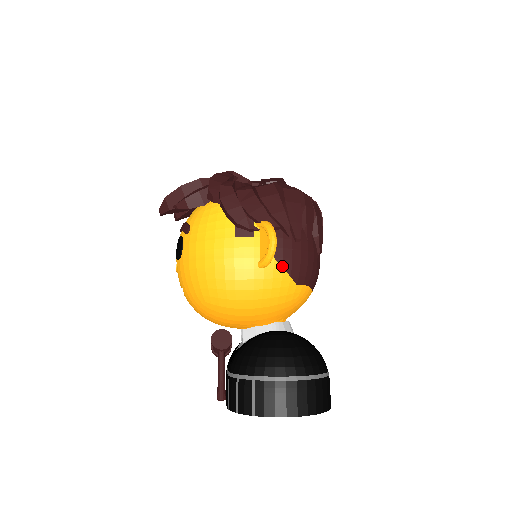
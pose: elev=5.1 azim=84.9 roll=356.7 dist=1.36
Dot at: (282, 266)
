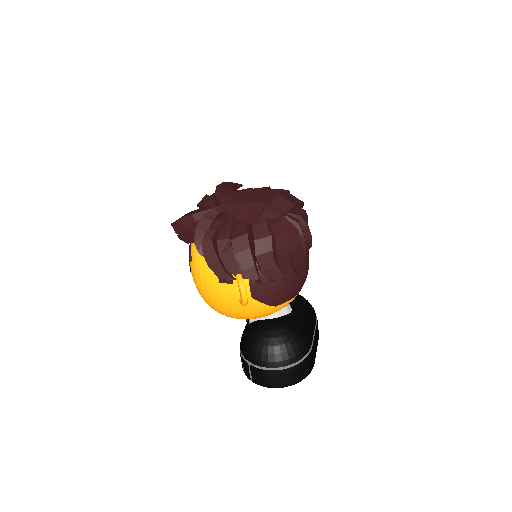
Dot at: (259, 301)
